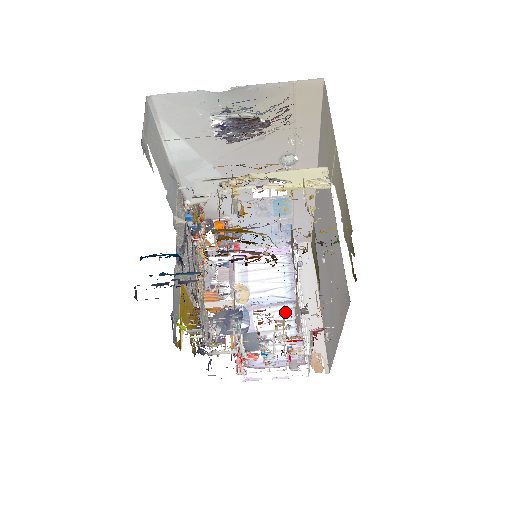
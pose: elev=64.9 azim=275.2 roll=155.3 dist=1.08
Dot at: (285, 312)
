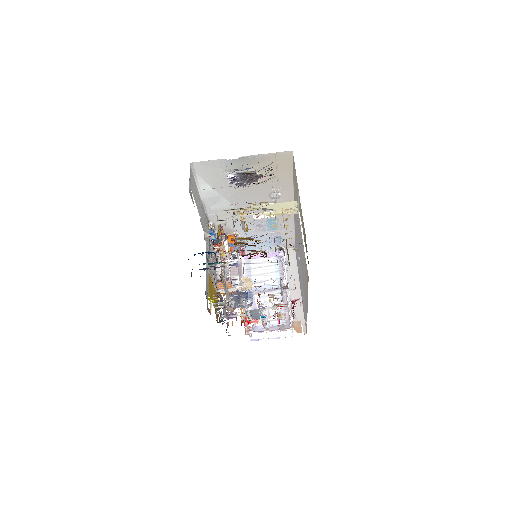
Dot at: occluded
